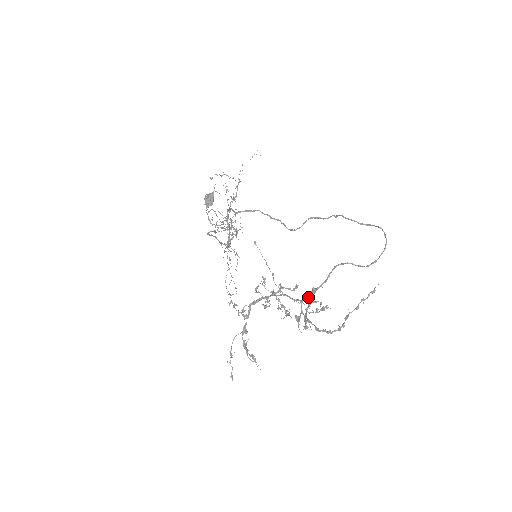
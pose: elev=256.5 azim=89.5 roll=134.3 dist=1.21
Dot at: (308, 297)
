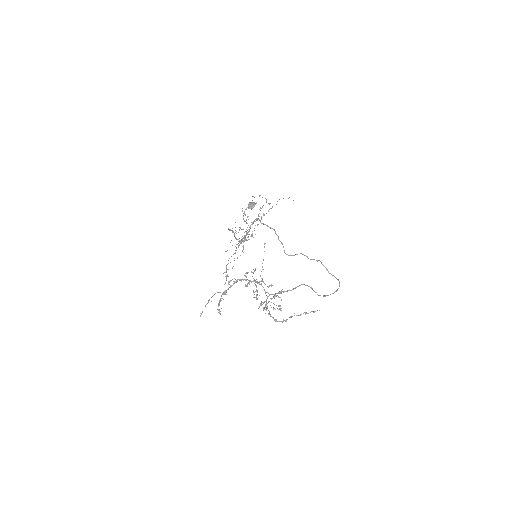
Dot at: (275, 294)
